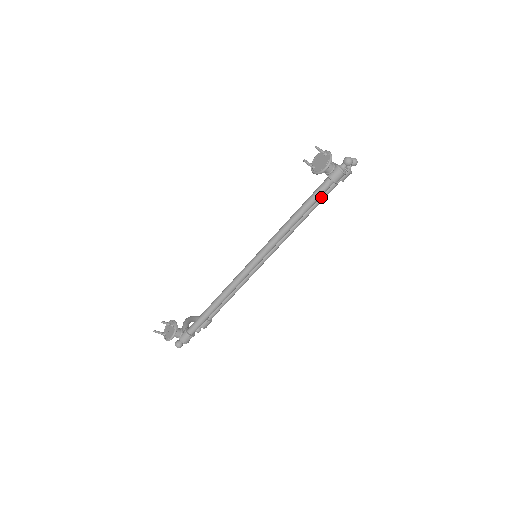
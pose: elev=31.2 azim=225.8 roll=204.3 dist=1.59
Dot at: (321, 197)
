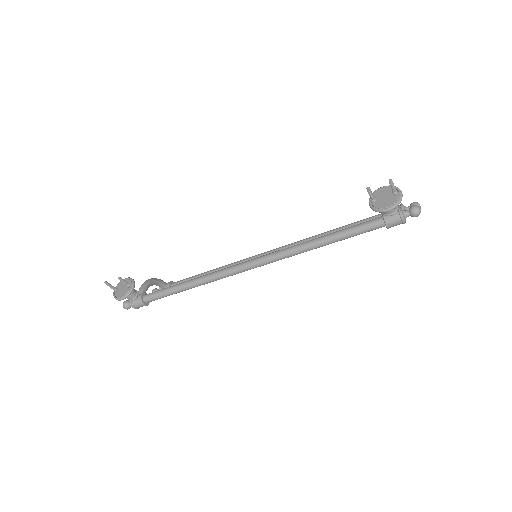
Dot at: occluded
